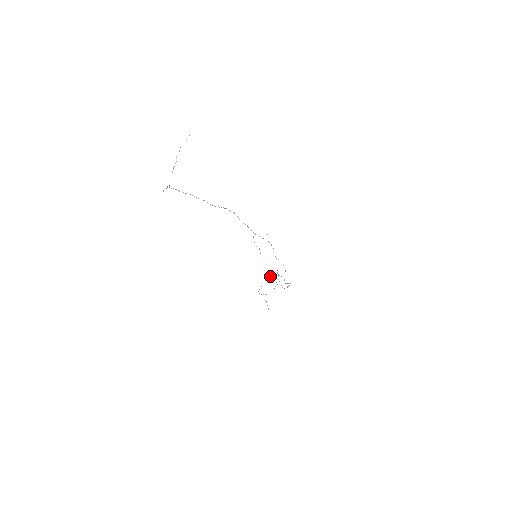
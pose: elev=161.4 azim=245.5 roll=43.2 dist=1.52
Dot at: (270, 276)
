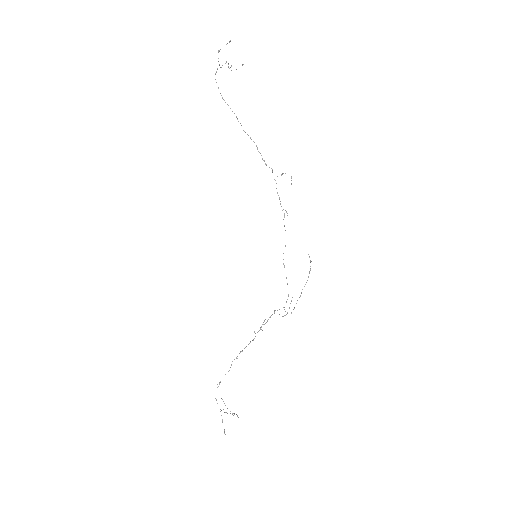
Dot at: occluded
